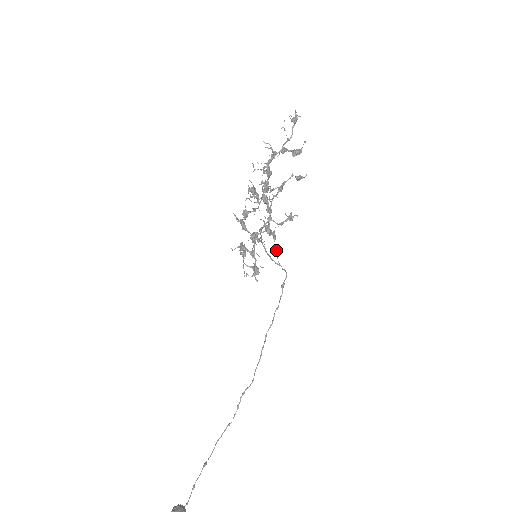
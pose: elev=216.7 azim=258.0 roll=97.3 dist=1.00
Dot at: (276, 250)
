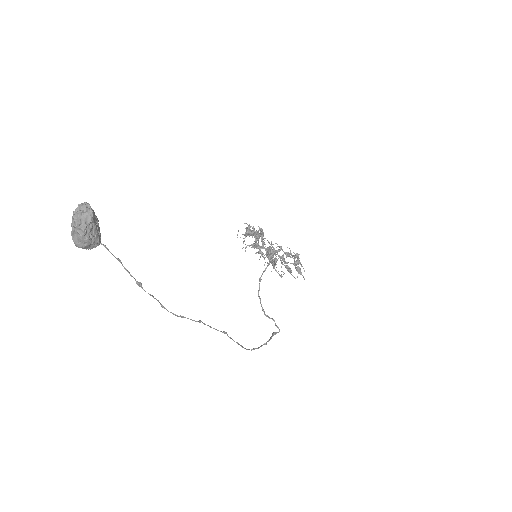
Dot at: (275, 259)
